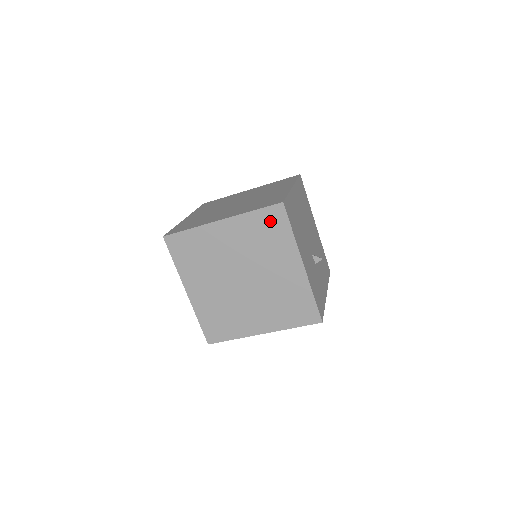
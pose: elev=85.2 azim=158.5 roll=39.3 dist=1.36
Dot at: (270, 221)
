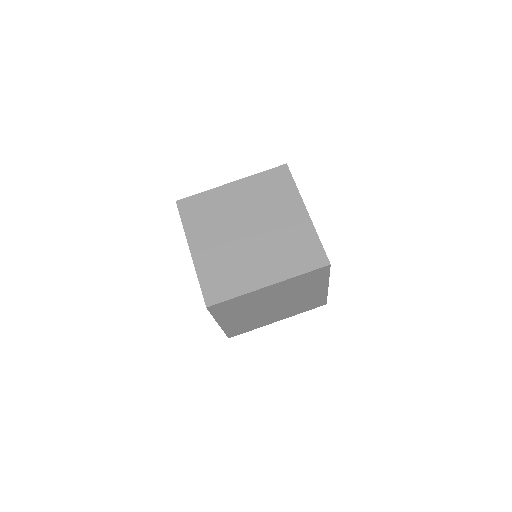
Dot at: (276, 179)
